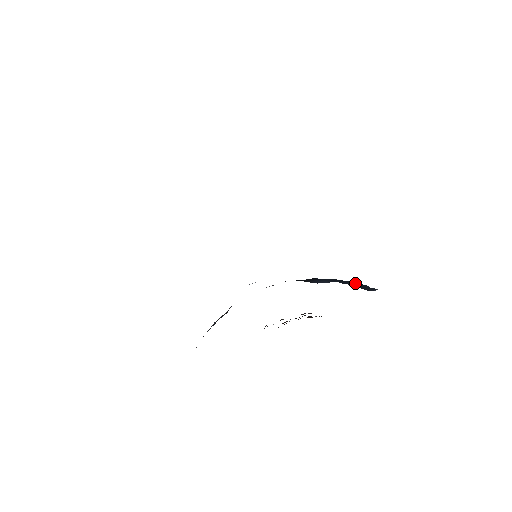
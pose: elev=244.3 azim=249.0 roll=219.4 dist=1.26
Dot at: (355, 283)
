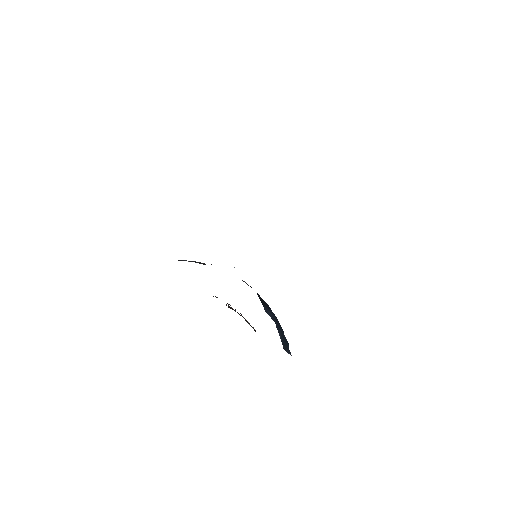
Dot at: (285, 337)
